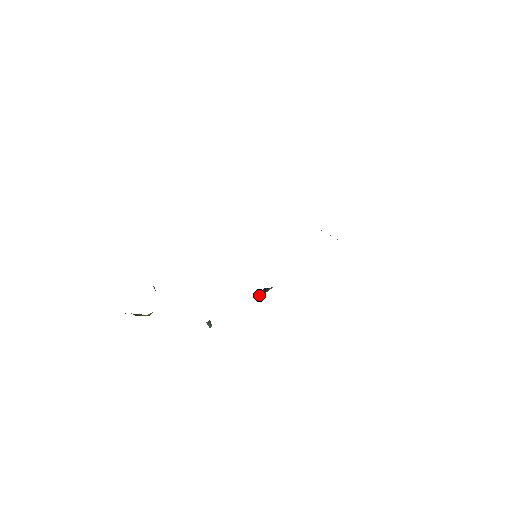
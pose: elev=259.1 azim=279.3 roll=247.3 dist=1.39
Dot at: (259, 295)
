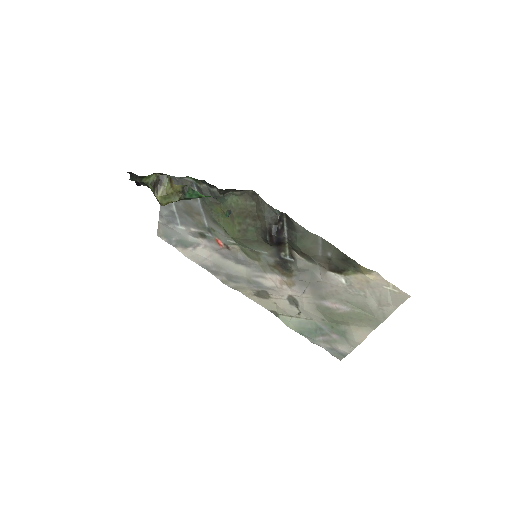
Dot at: (274, 232)
